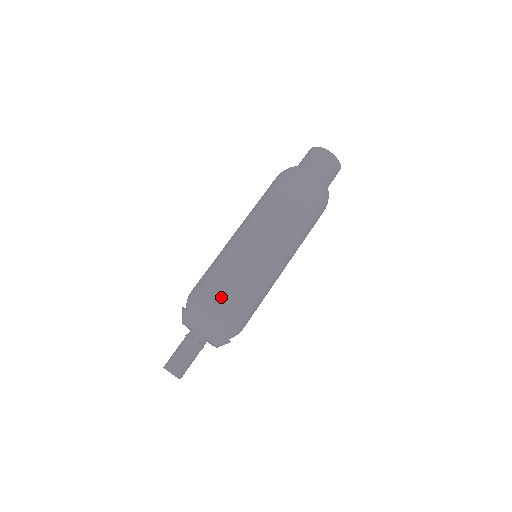
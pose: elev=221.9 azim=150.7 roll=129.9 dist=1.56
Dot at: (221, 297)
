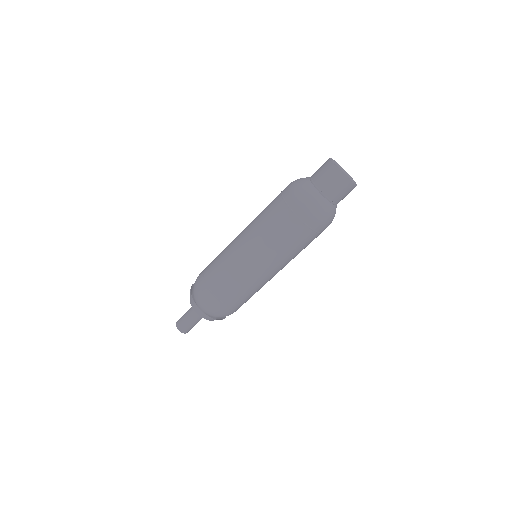
Dot at: (216, 300)
